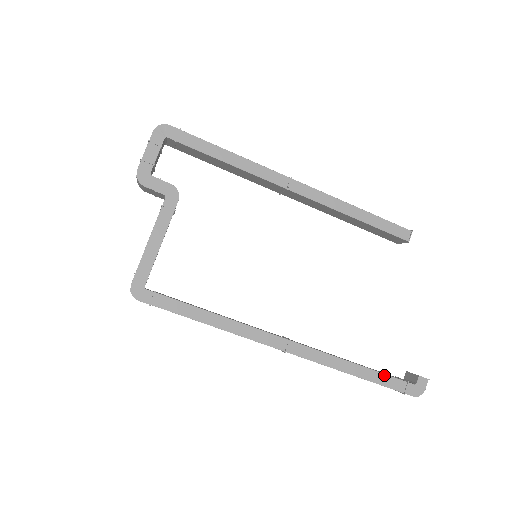
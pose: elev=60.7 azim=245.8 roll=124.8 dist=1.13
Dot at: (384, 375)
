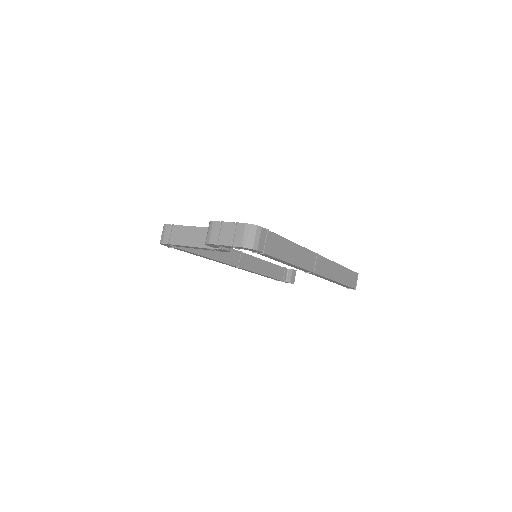
Dot at: occluded
